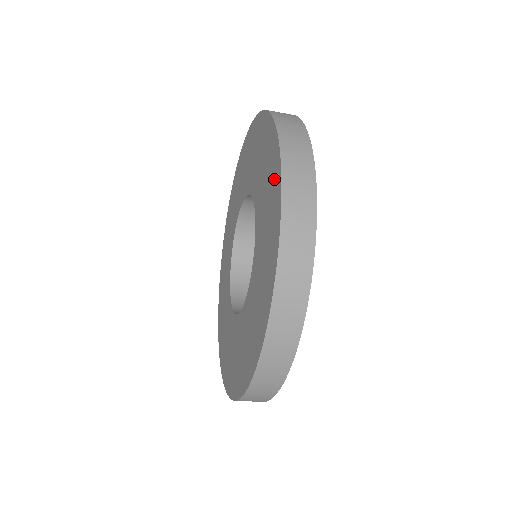
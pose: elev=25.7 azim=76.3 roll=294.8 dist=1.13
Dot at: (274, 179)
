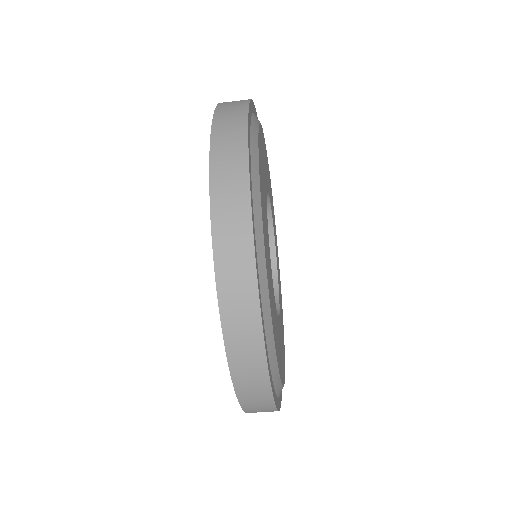
Dot at: occluded
